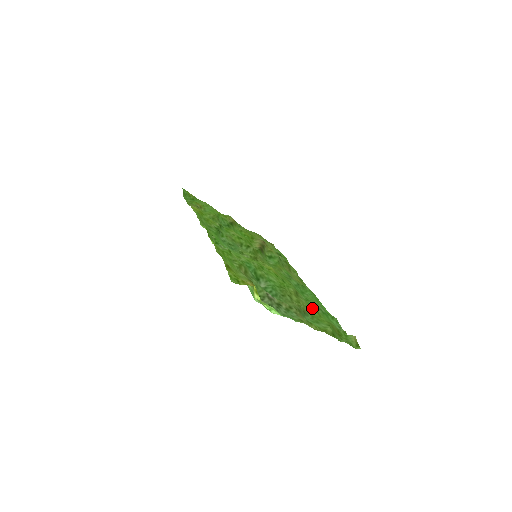
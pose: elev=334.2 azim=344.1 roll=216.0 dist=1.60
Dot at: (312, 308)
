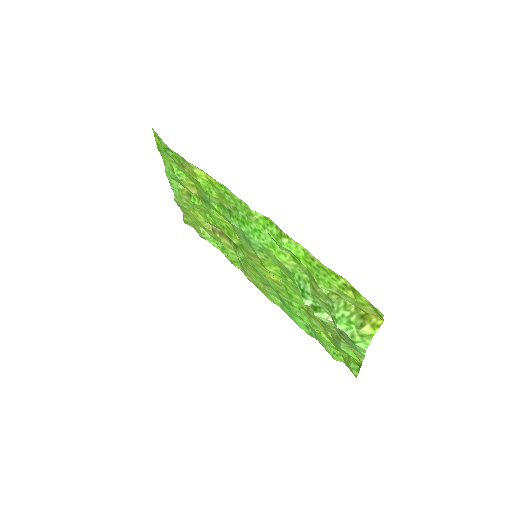
Dot at: (325, 332)
